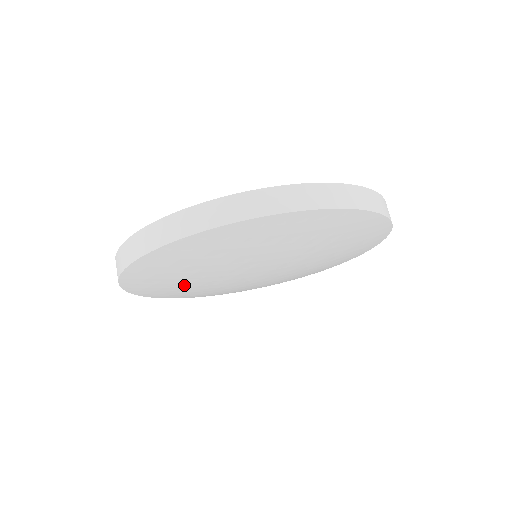
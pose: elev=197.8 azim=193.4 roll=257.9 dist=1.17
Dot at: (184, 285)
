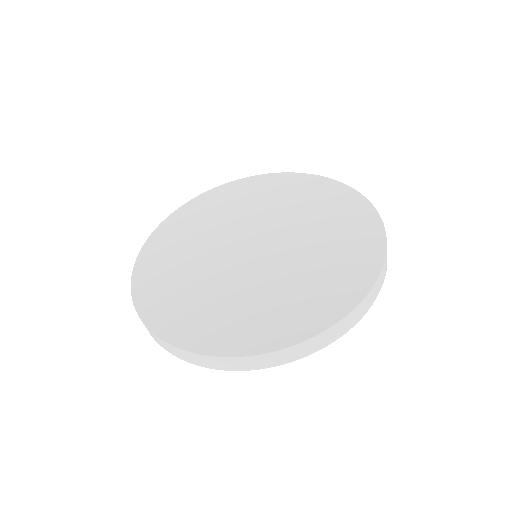
Dot at: occluded
